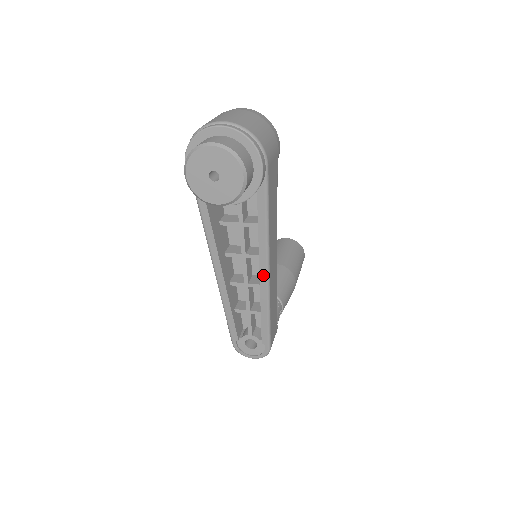
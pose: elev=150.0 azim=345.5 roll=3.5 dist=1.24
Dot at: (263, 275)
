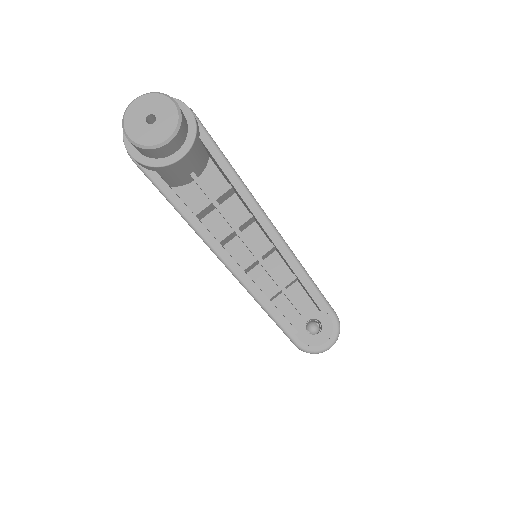
Dot at: (260, 218)
